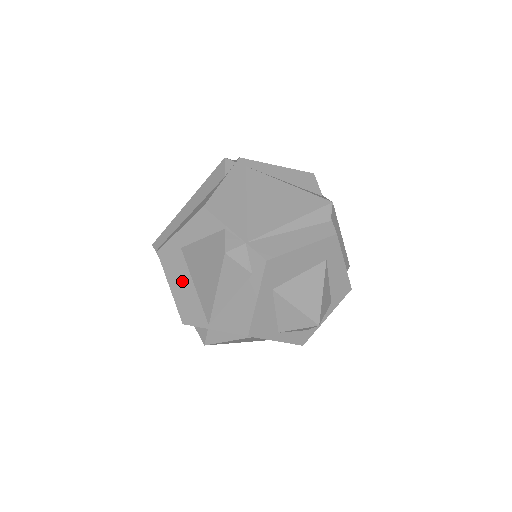
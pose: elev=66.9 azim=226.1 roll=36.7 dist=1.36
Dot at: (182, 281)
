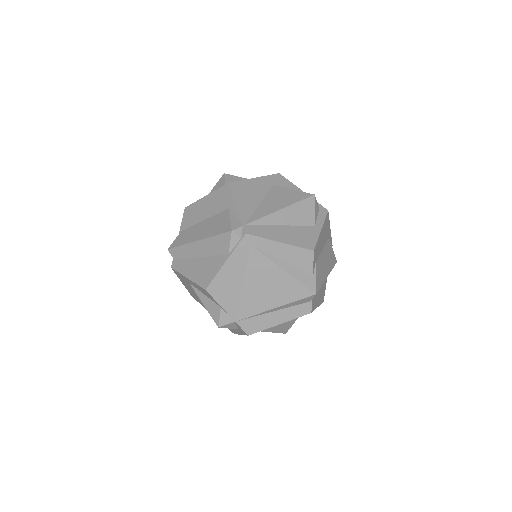
Dot at: (191, 289)
